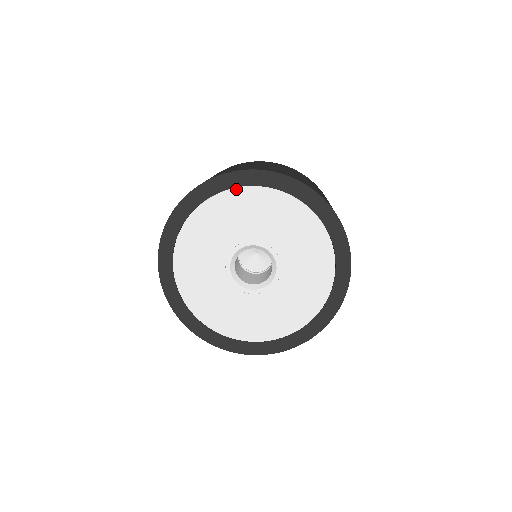
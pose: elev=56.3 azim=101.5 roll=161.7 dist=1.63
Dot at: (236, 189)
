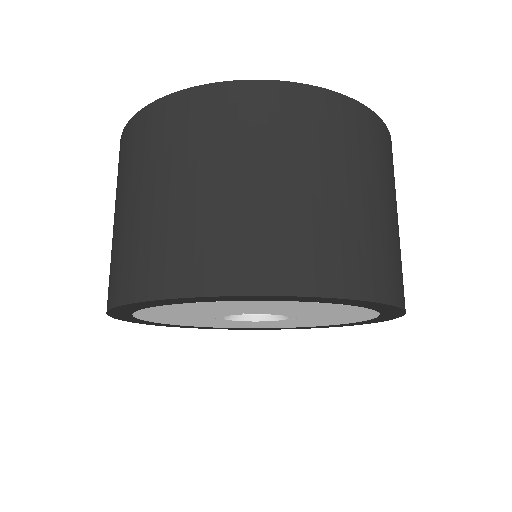
Dot at: (315, 303)
